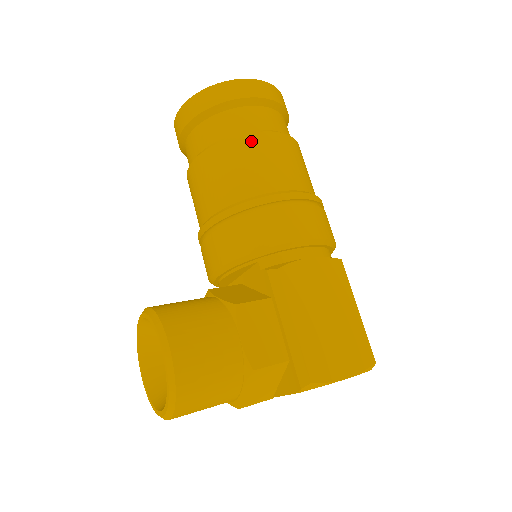
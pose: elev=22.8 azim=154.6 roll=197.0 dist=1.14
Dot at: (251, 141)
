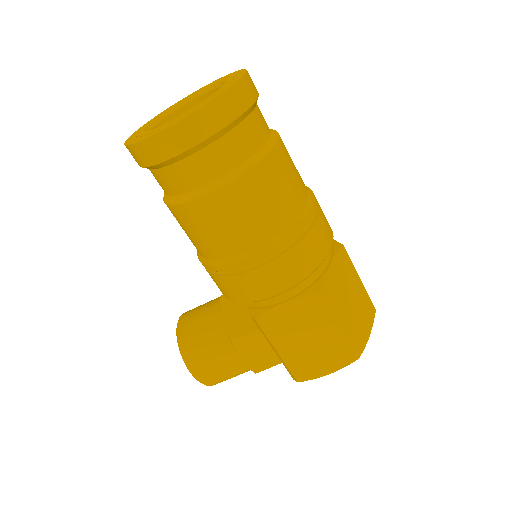
Dot at: (199, 208)
